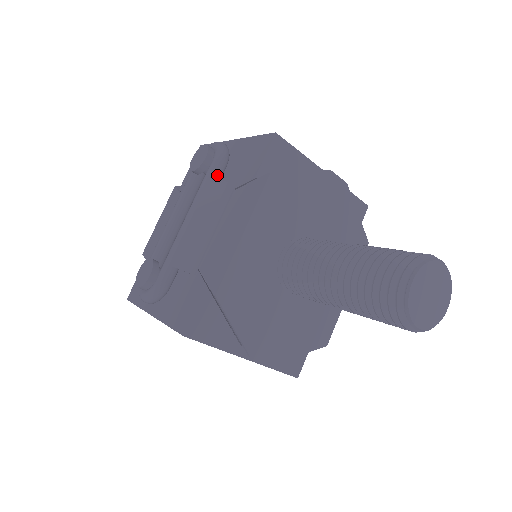
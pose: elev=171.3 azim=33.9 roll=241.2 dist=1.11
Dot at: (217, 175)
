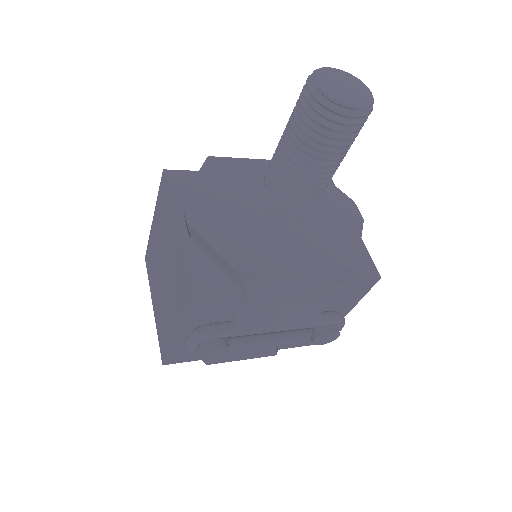
Dot at: occluded
